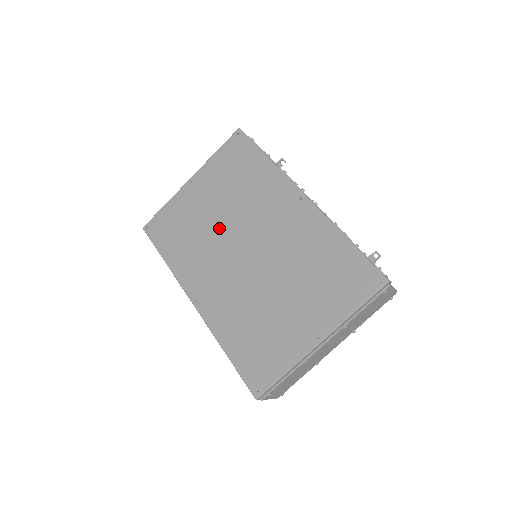
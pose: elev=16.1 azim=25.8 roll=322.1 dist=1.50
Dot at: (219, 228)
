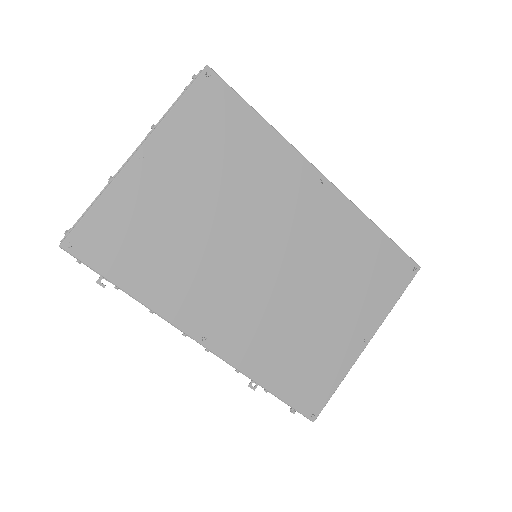
Dot at: (215, 232)
